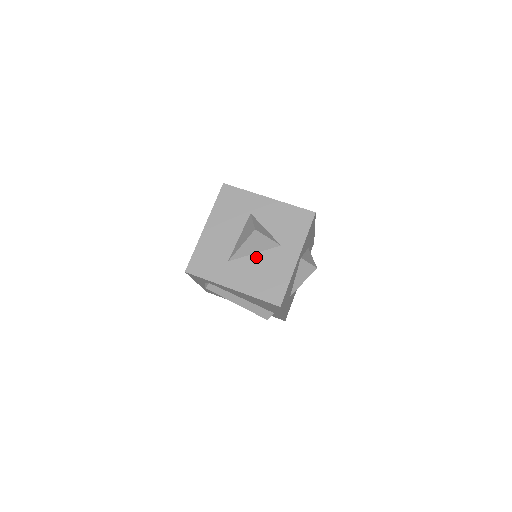
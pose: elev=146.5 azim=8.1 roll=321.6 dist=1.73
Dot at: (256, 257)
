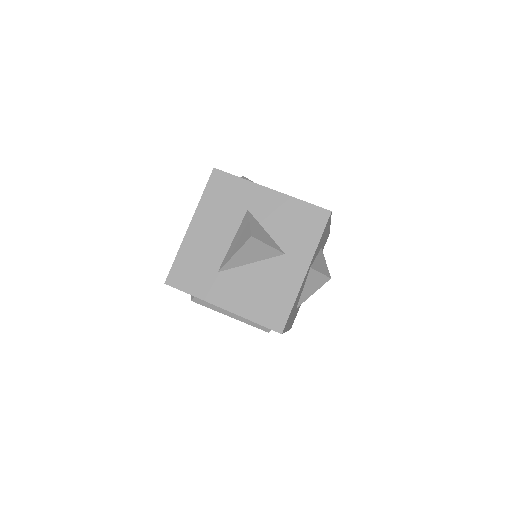
Dot at: (253, 268)
